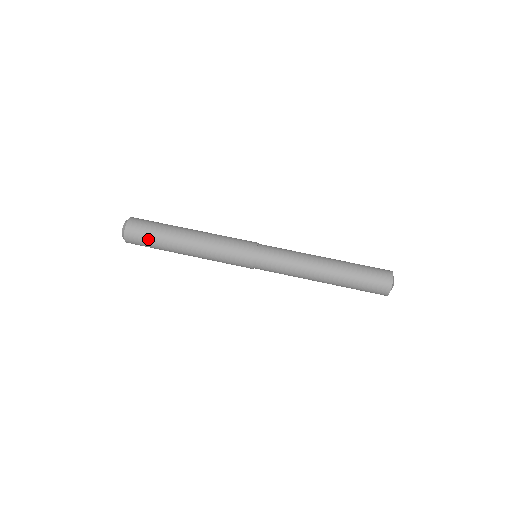
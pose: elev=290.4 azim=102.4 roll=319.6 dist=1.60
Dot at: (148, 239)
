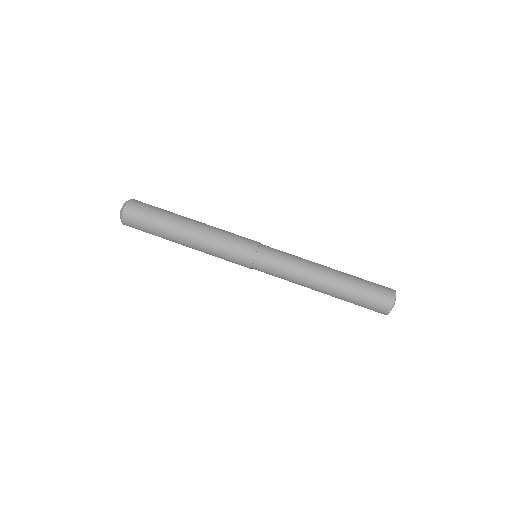
Dot at: (146, 231)
